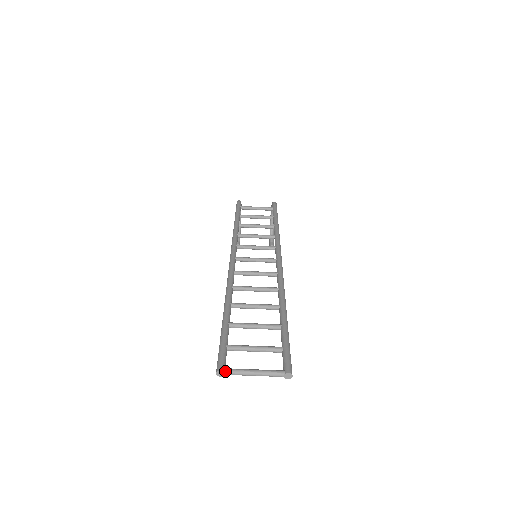
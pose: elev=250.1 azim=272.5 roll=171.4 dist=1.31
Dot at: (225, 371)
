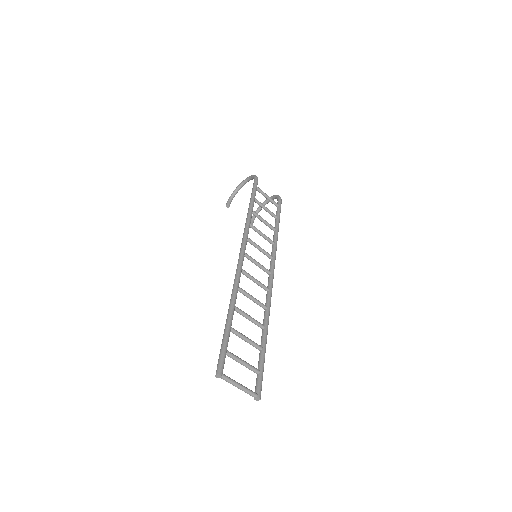
Dot at: (223, 376)
